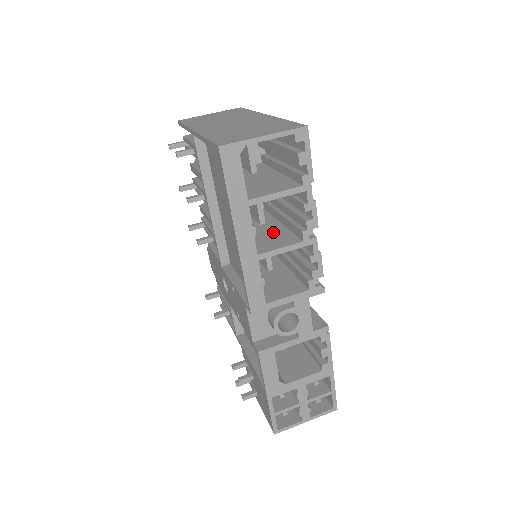
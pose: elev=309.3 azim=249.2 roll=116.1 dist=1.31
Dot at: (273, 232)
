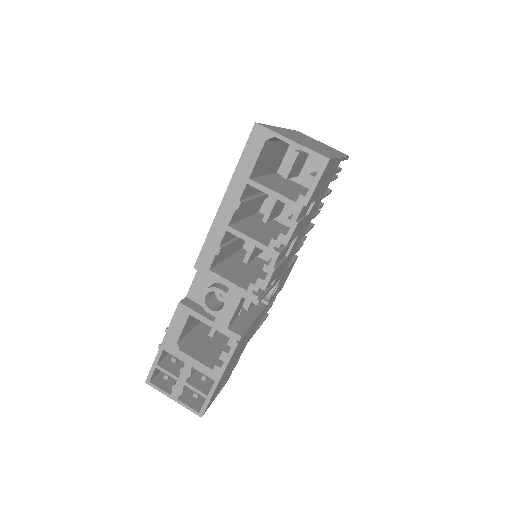
Dot at: (264, 232)
